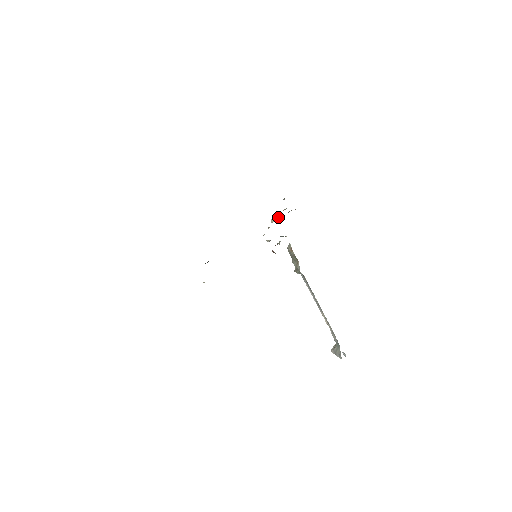
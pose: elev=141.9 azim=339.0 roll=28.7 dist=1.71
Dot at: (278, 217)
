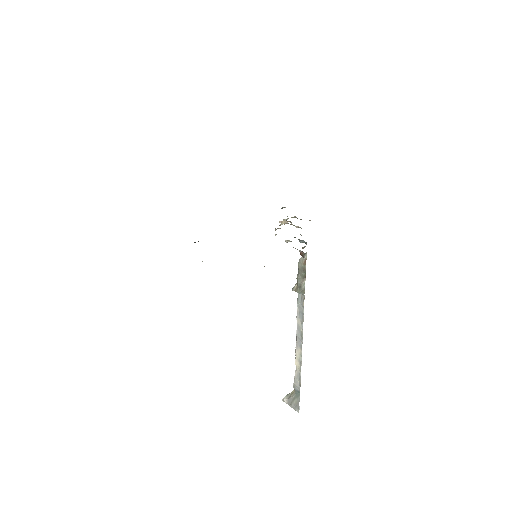
Dot at: occluded
